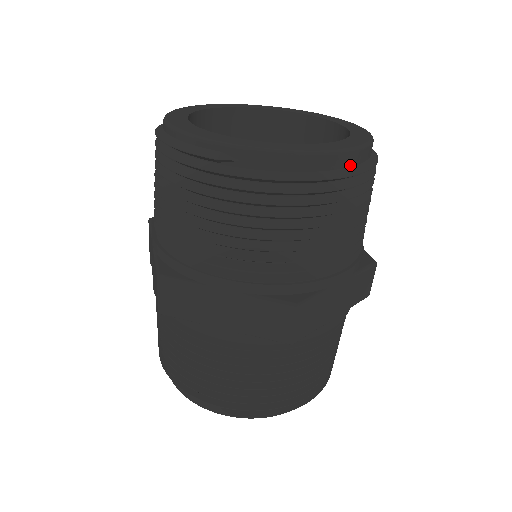
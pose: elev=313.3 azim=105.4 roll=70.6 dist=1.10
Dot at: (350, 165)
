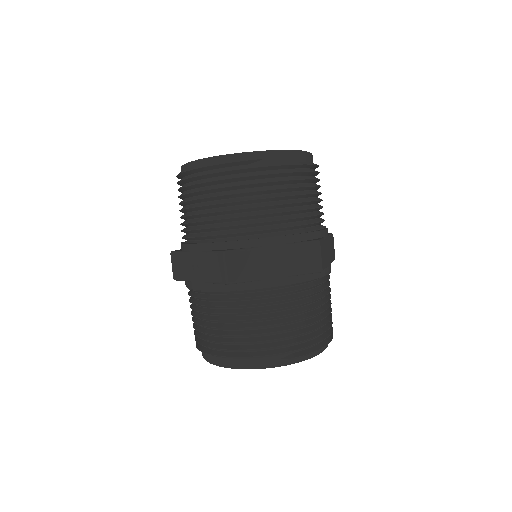
Dot at: (311, 161)
